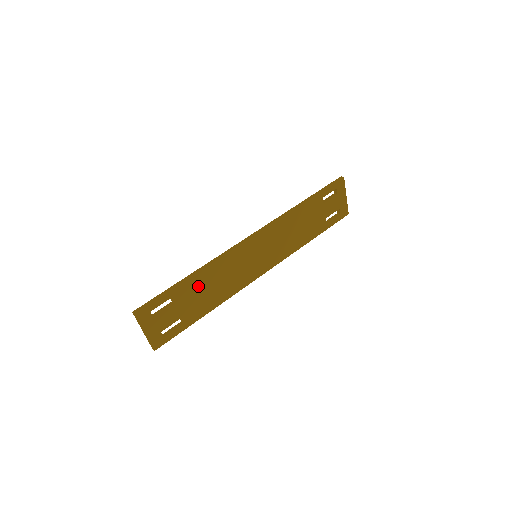
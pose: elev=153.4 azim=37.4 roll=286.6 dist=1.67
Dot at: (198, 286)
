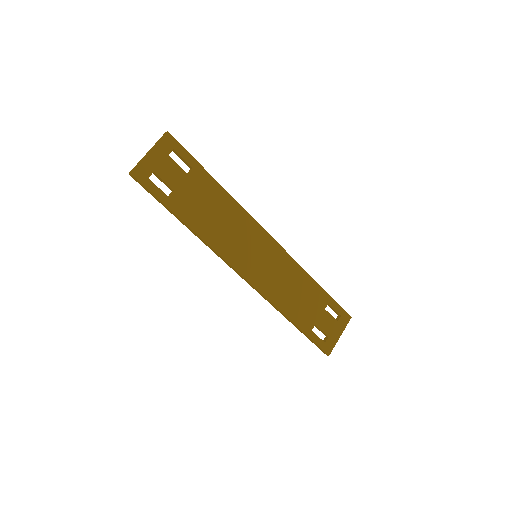
Dot at: (211, 196)
